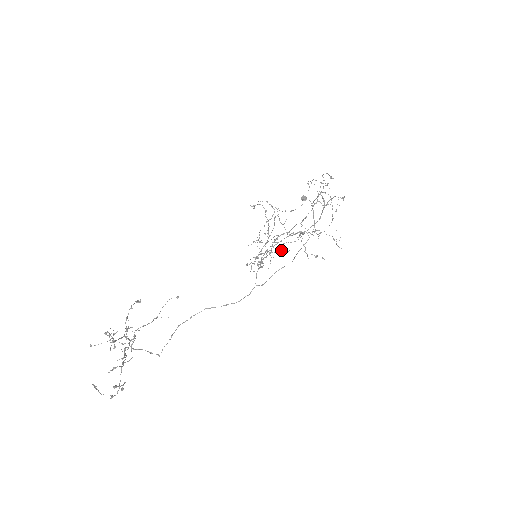
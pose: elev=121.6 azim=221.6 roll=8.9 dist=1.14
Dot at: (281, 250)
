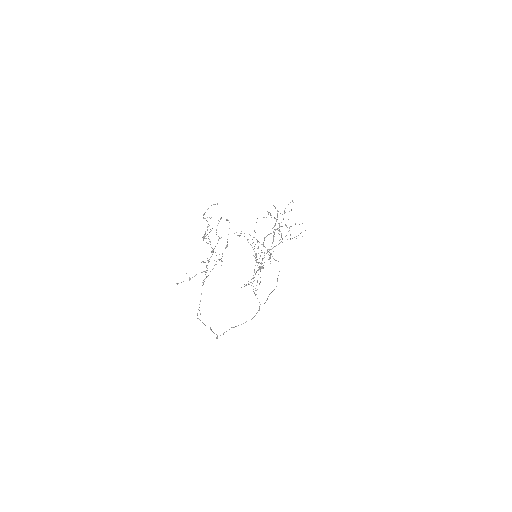
Dot at: occluded
